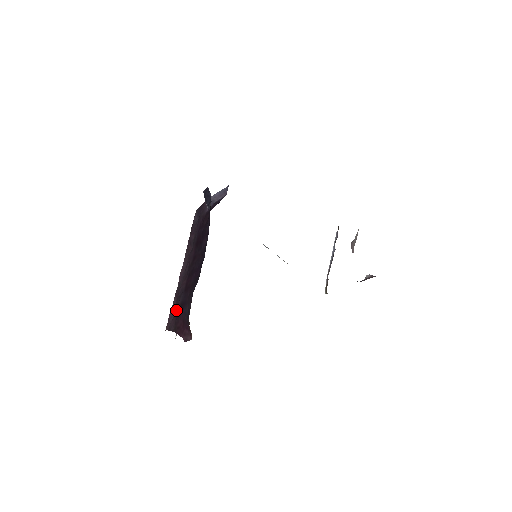
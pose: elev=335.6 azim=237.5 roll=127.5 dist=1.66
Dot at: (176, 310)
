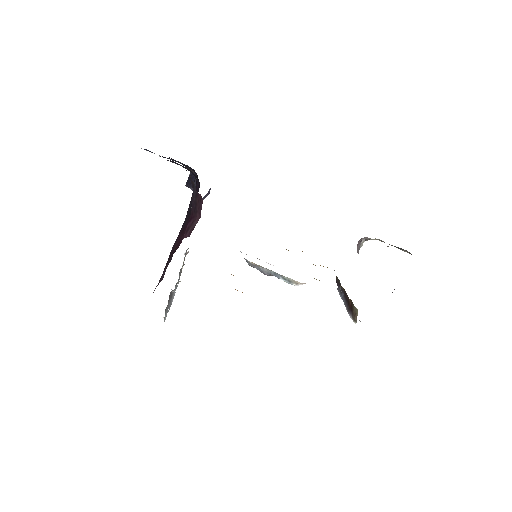
Dot at: (166, 266)
